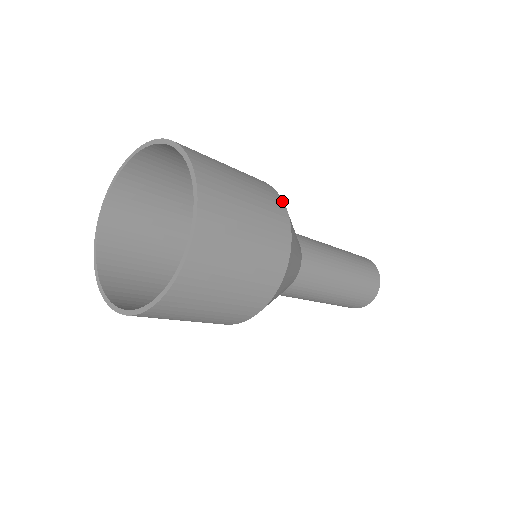
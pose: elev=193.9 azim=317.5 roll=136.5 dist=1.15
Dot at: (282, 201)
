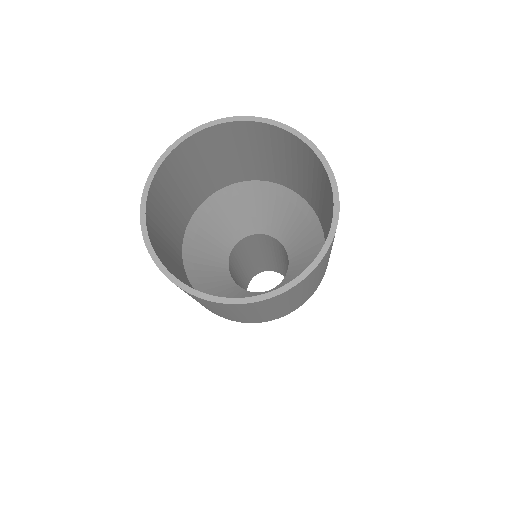
Dot at: occluded
